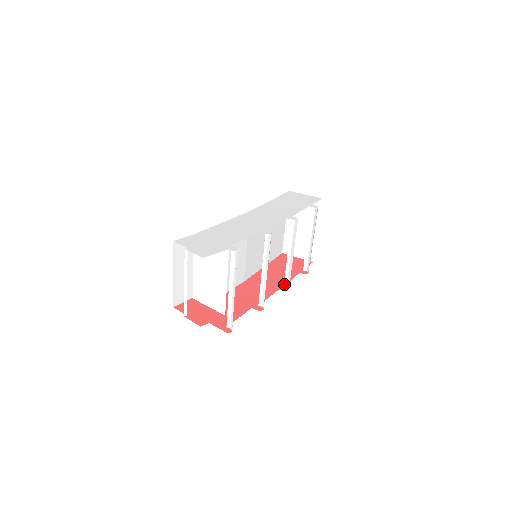
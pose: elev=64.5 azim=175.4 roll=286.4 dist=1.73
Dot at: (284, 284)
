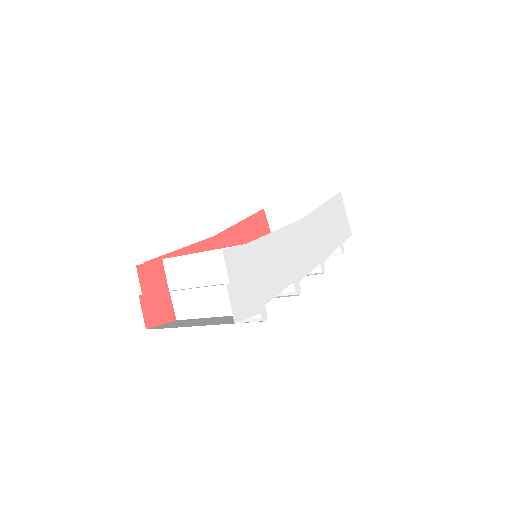
Dot at: occluded
